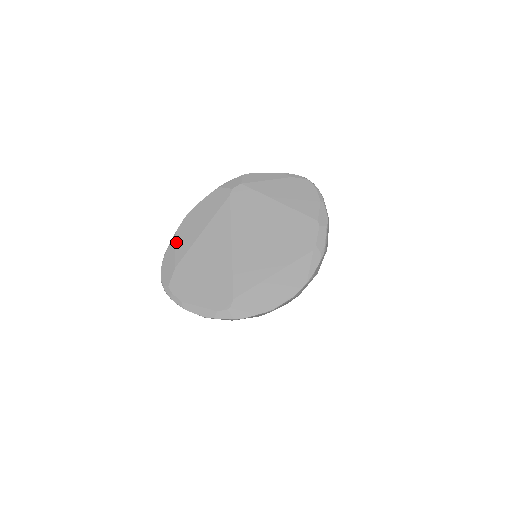
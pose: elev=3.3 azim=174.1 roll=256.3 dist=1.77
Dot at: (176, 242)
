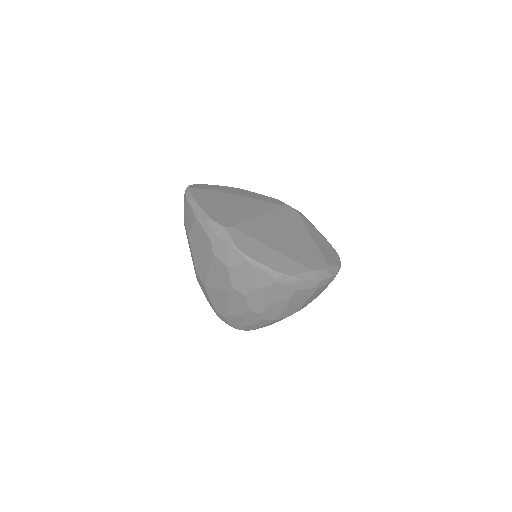
Dot at: (223, 187)
